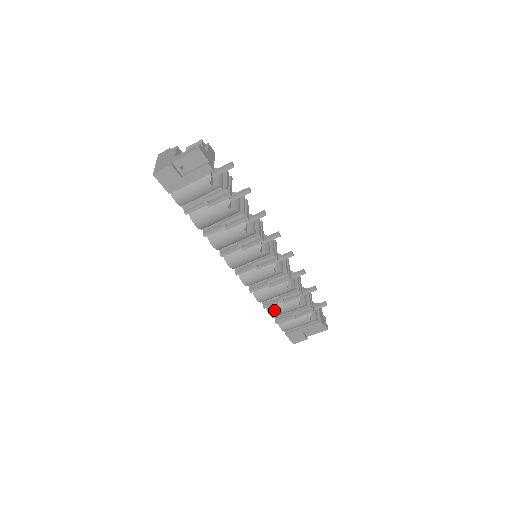
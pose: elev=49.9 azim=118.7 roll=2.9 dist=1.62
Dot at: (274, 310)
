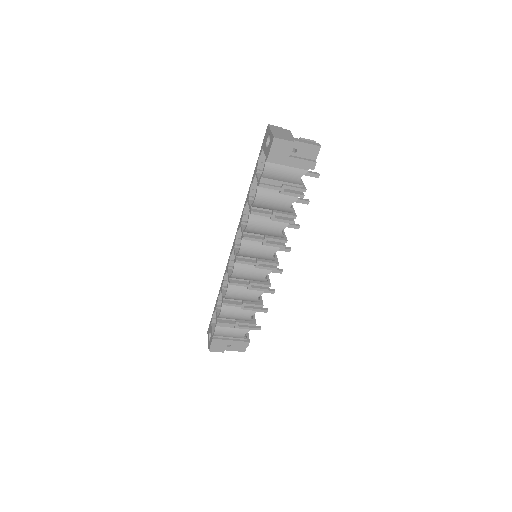
Dot at: (228, 311)
